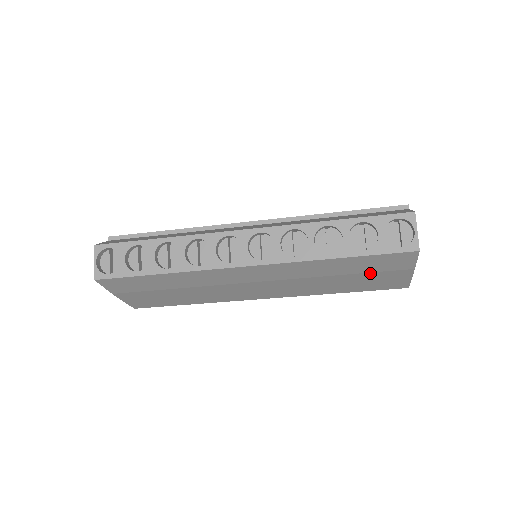
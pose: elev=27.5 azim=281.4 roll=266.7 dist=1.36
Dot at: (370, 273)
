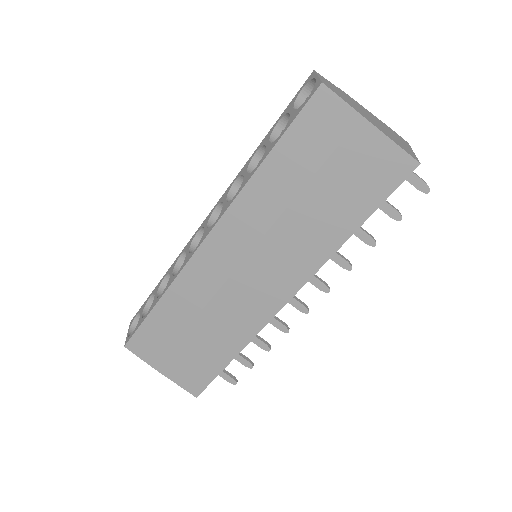
Dot at: (327, 164)
